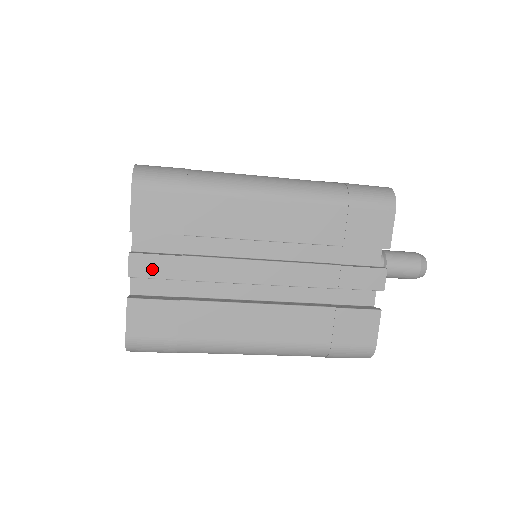
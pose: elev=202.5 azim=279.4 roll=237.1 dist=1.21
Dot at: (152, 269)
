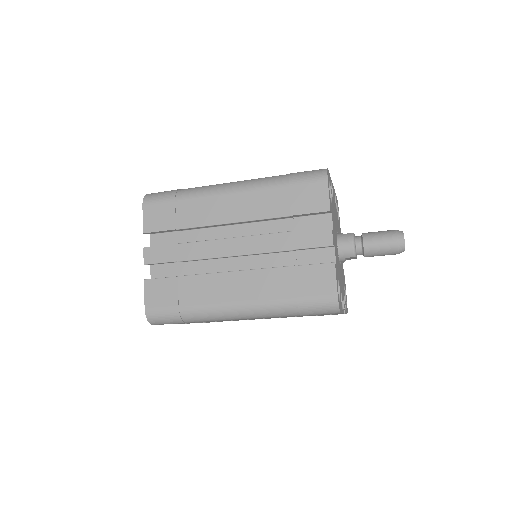
Dot at: (158, 256)
